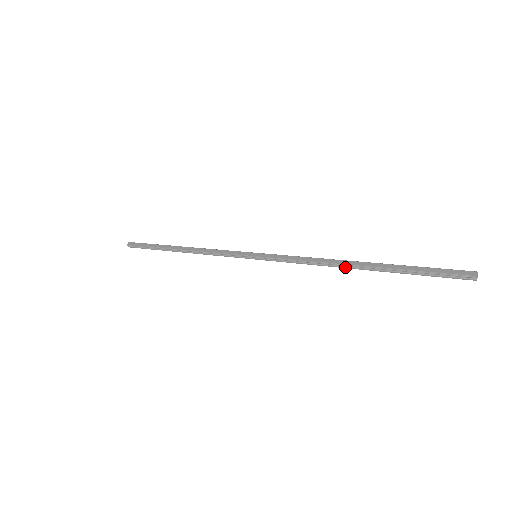
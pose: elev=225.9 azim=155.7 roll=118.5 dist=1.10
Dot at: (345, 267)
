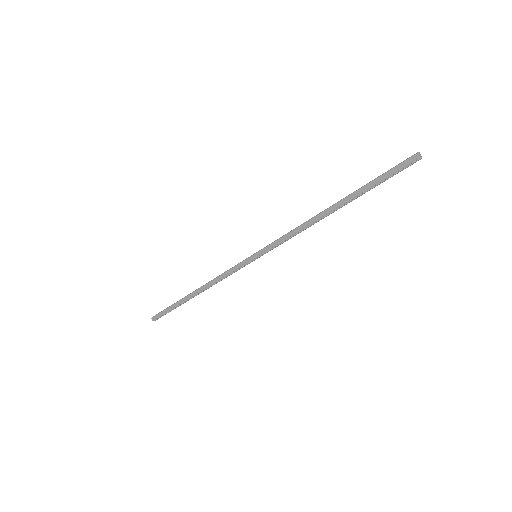
Dot at: (326, 216)
